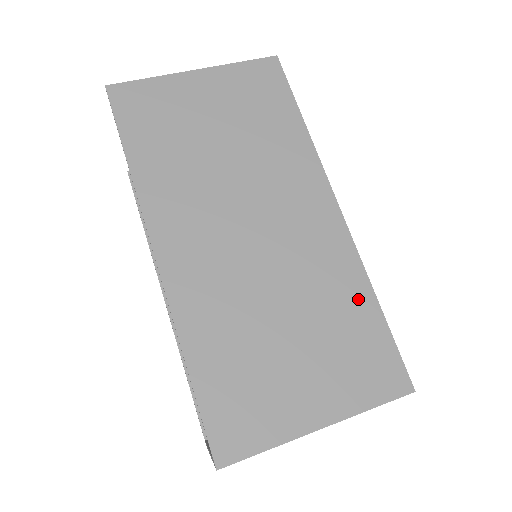
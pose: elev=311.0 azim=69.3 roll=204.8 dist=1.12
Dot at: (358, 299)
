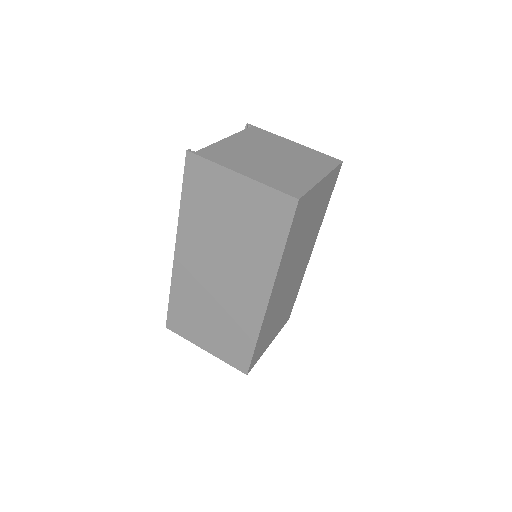
Dot at: (248, 335)
